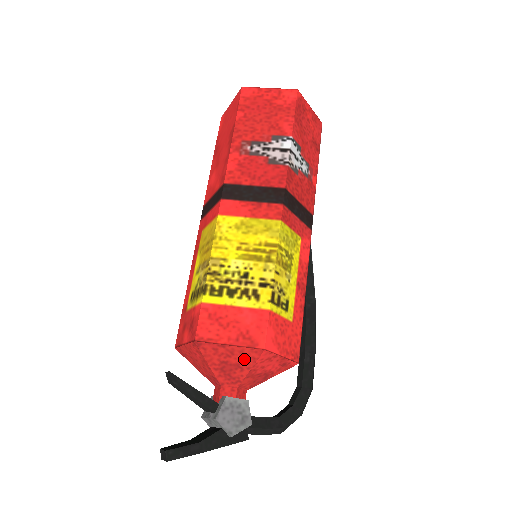
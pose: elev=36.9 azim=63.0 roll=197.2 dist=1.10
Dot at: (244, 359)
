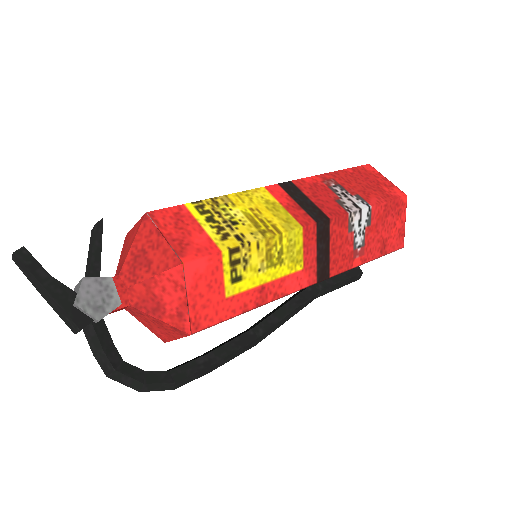
Dot at: (160, 260)
